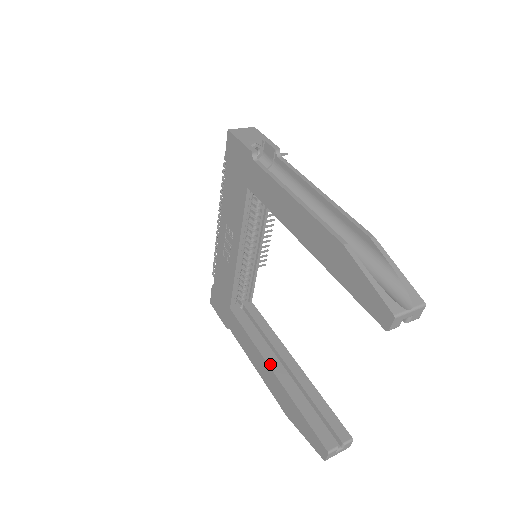
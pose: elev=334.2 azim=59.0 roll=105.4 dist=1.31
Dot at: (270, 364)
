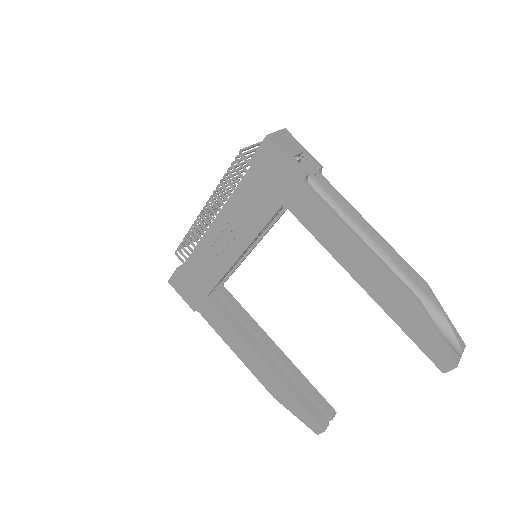
Dot at: (260, 355)
